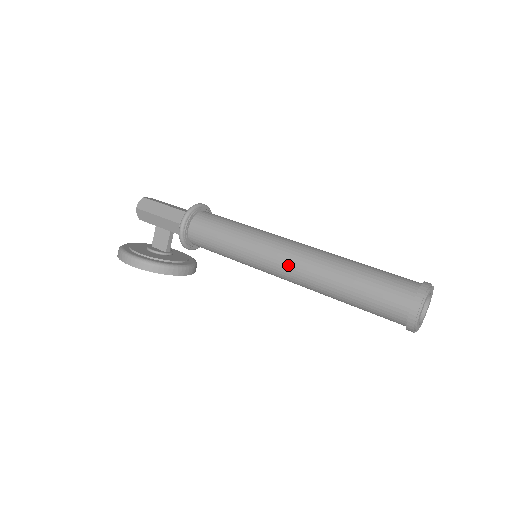
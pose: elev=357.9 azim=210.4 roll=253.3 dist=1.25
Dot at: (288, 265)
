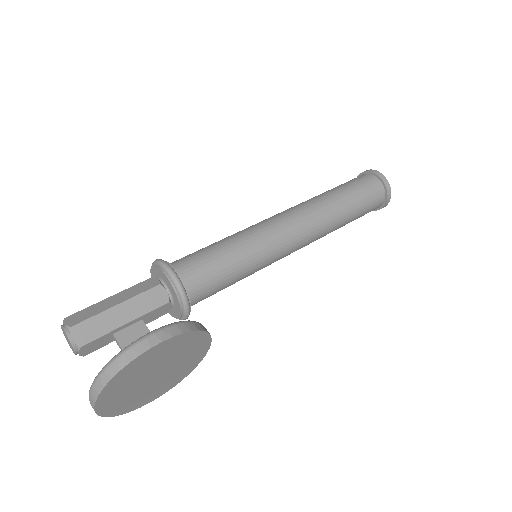
Dot at: (295, 218)
